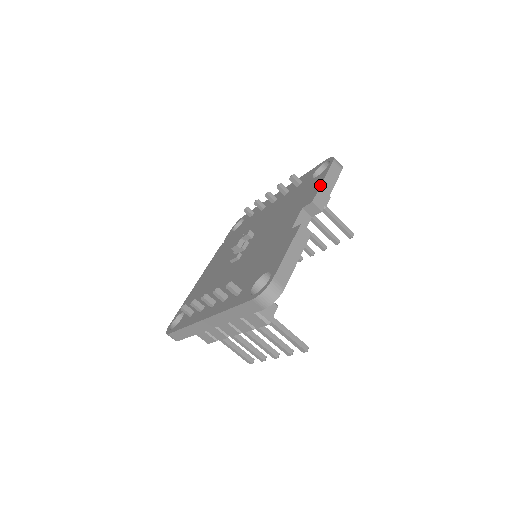
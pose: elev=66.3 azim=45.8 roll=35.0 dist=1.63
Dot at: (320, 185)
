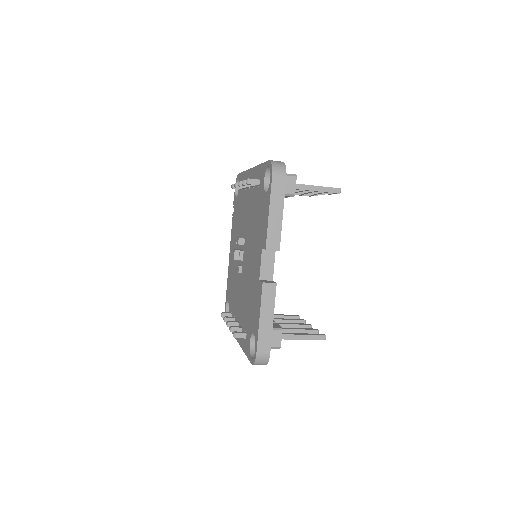
Dot at: (267, 222)
